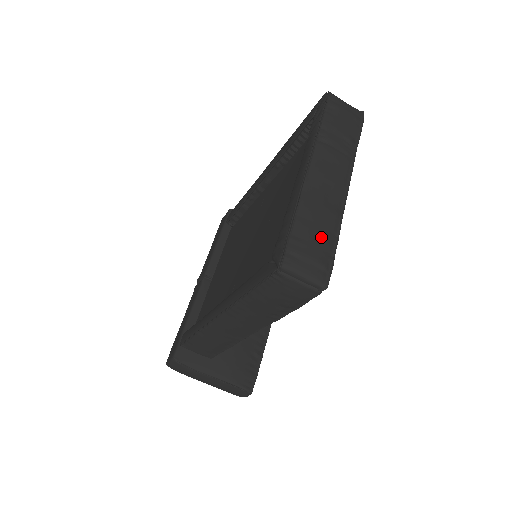
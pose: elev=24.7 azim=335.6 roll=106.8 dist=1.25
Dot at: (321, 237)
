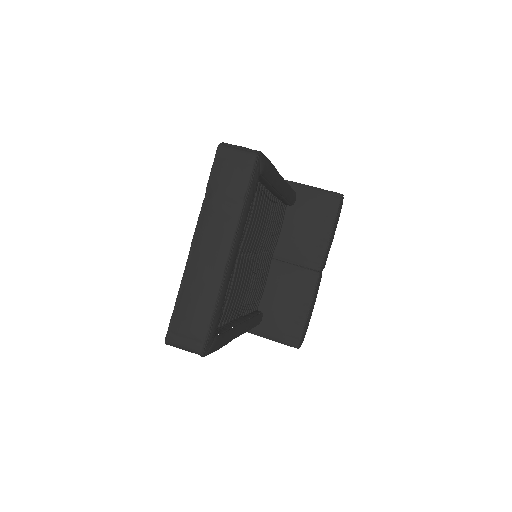
Dot at: (197, 314)
